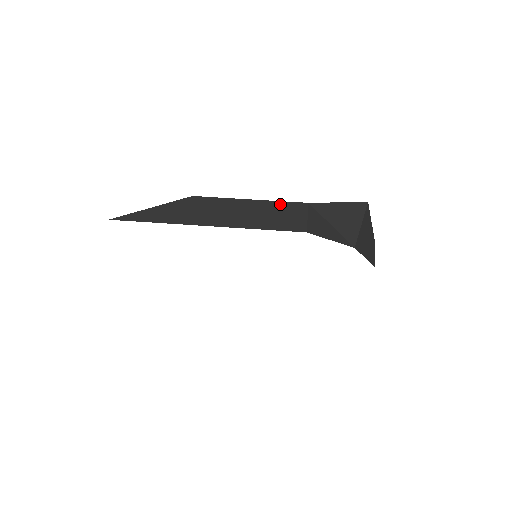
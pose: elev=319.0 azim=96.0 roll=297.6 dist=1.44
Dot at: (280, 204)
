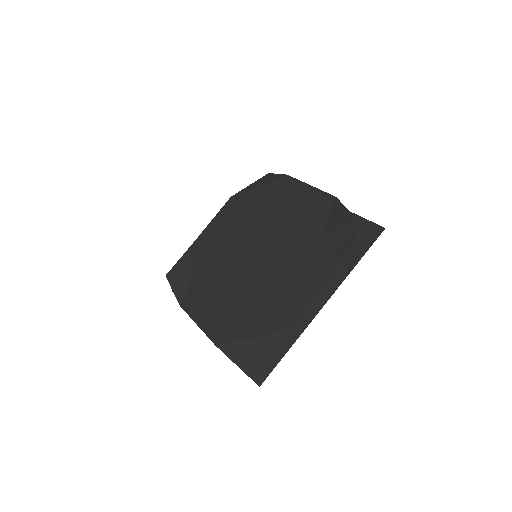
Dot at: (328, 280)
